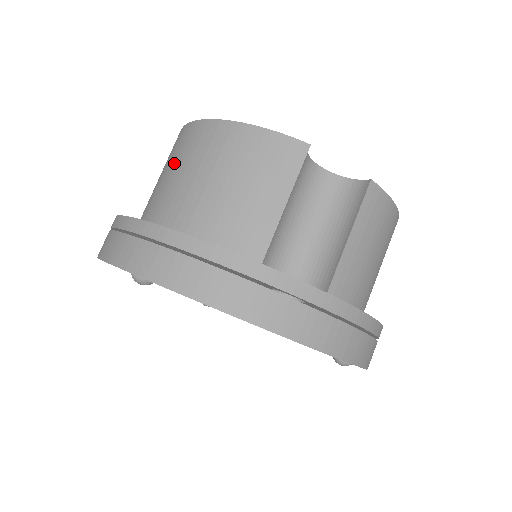
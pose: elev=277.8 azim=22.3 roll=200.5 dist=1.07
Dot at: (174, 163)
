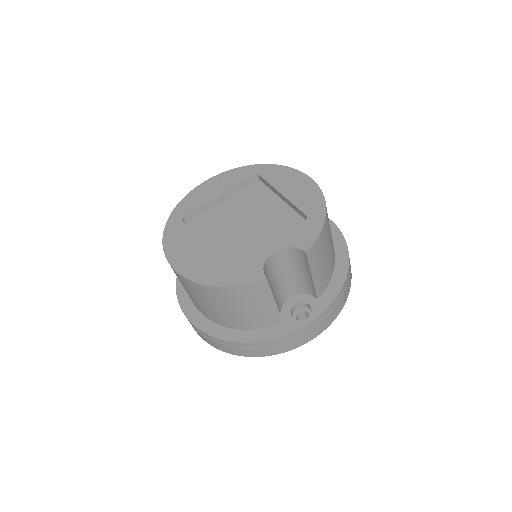
Dot at: (193, 295)
